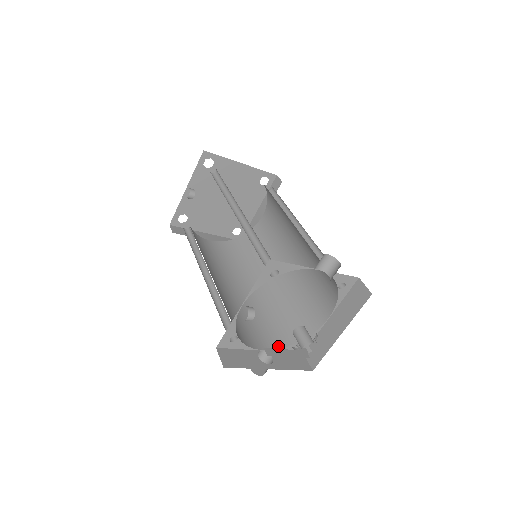
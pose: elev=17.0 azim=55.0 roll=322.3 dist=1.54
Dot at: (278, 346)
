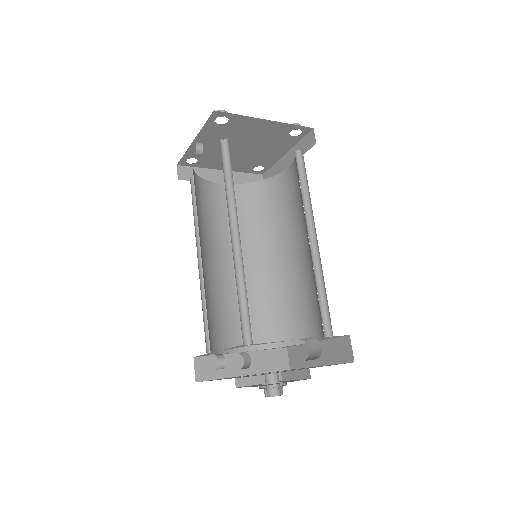
Dot at: (260, 347)
